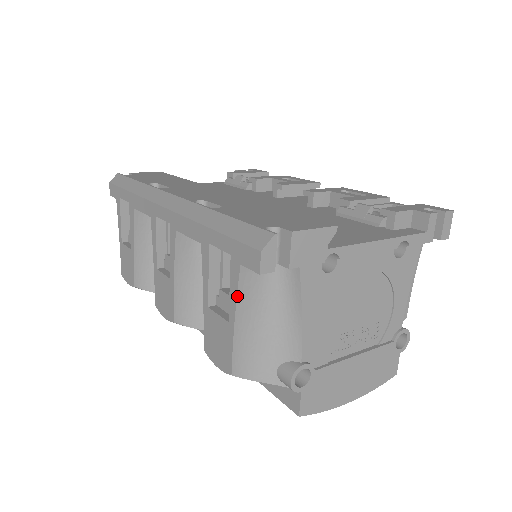
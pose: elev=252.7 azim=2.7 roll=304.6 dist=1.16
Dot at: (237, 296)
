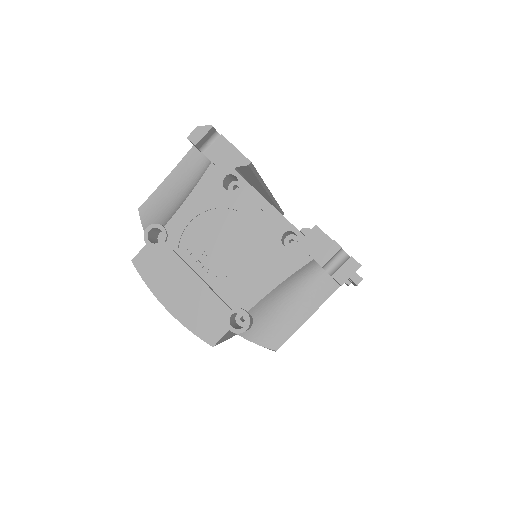
Dot at: (179, 163)
